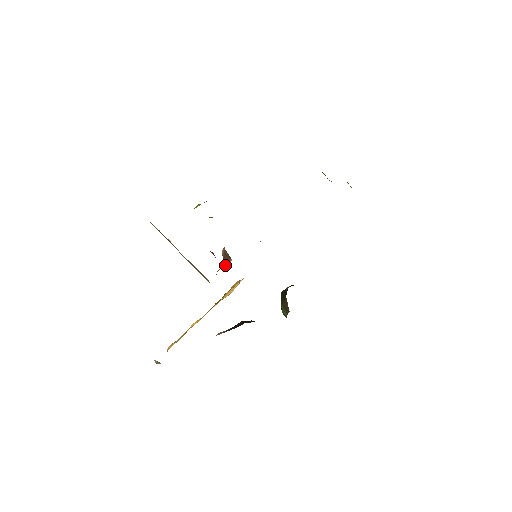
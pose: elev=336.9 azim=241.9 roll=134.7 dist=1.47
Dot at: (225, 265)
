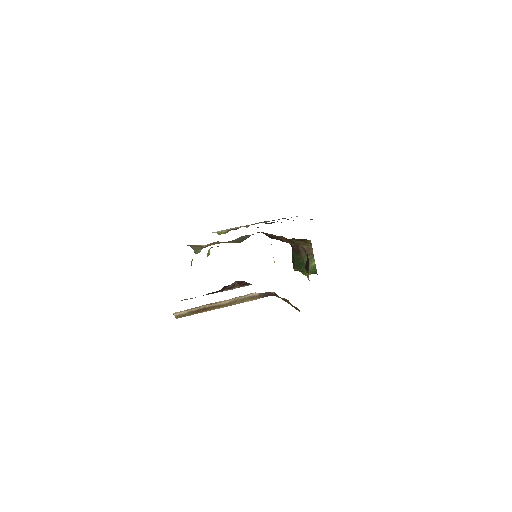
Dot at: occluded
